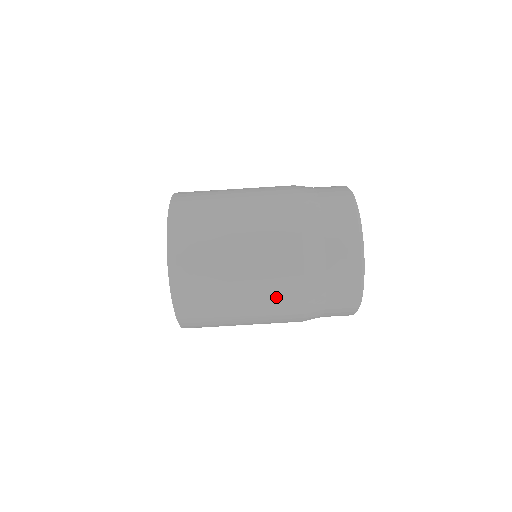
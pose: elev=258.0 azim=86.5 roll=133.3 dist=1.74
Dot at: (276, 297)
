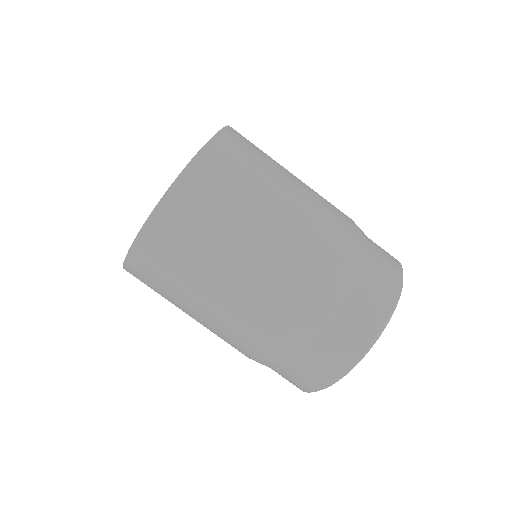
Dot at: (280, 280)
